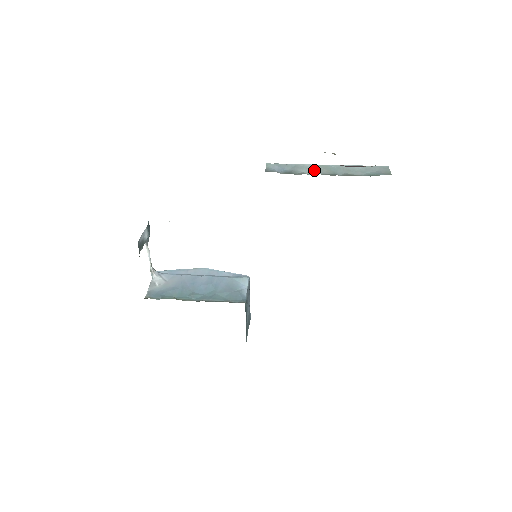
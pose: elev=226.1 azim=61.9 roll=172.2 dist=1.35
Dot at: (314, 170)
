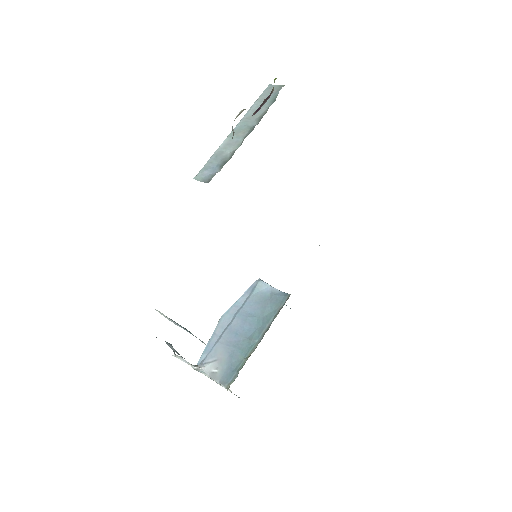
Dot at: (233, 143)
